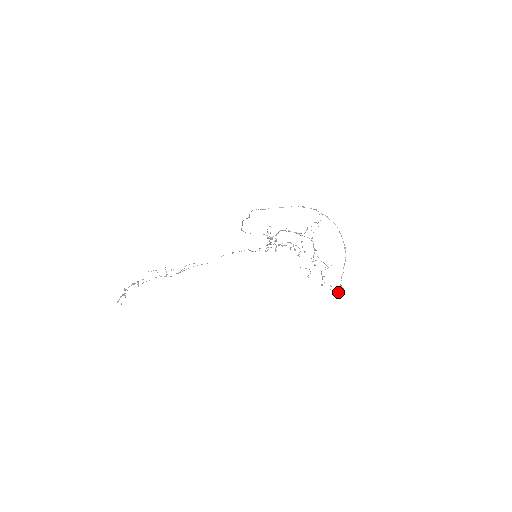
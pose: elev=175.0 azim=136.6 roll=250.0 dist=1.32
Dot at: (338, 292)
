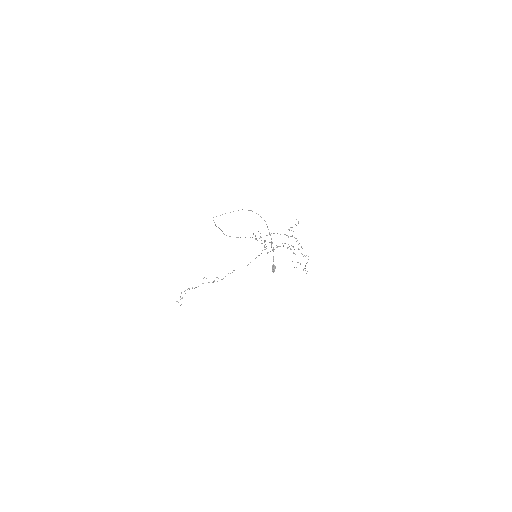
Dot at: occluded
